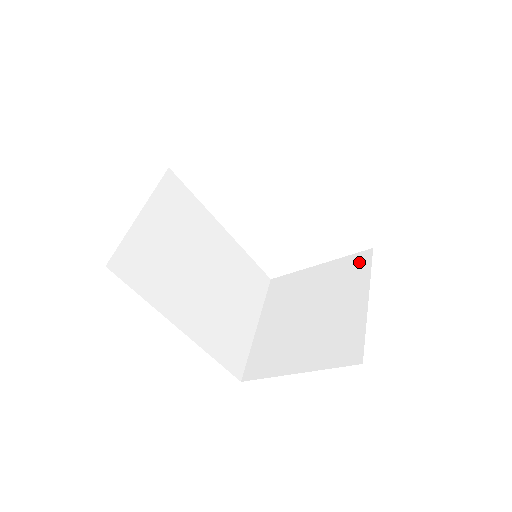
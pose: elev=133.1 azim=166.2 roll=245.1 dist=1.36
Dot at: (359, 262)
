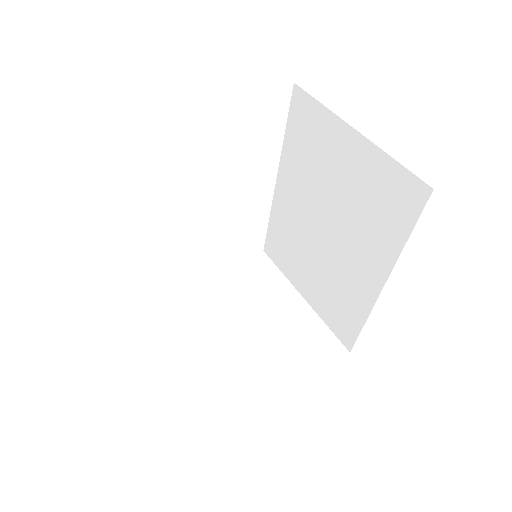
Dot at: (260, 265)
